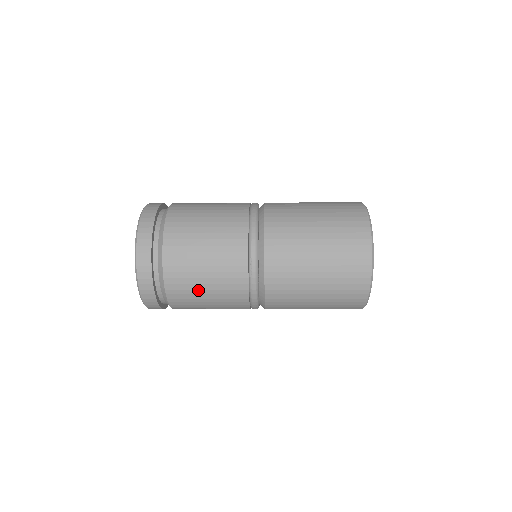
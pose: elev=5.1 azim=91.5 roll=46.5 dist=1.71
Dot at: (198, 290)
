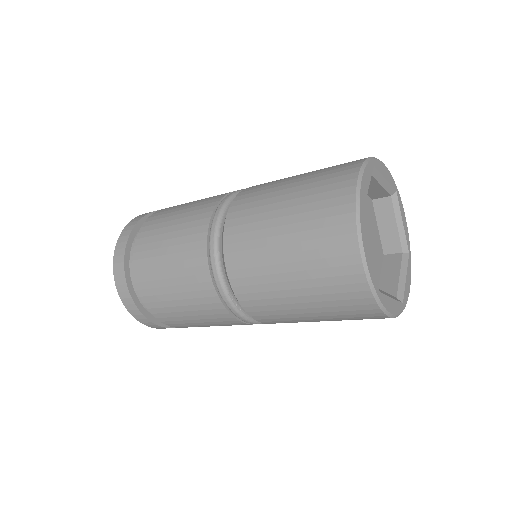
Dot at: (198, 325)
